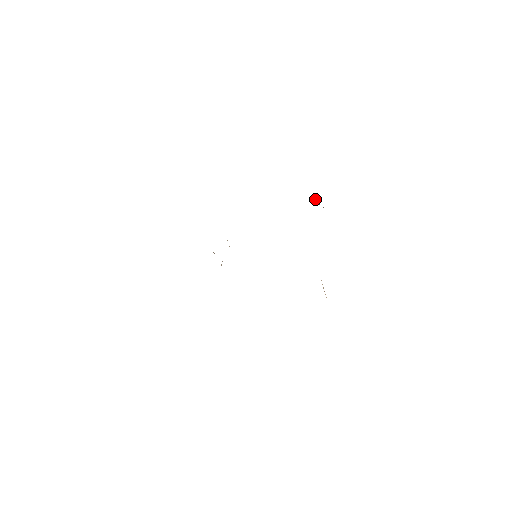
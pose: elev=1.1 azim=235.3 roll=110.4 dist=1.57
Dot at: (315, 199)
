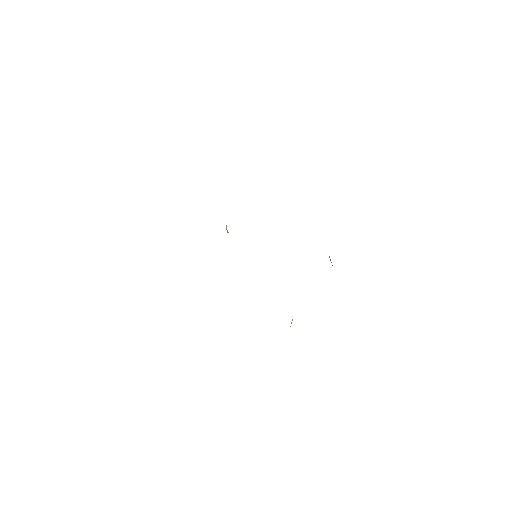
Dot at: occluded
